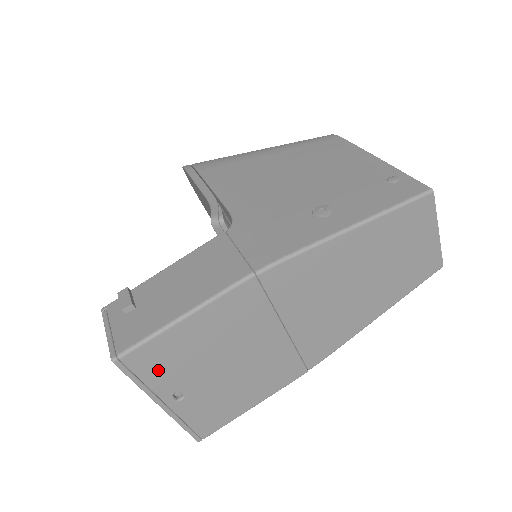
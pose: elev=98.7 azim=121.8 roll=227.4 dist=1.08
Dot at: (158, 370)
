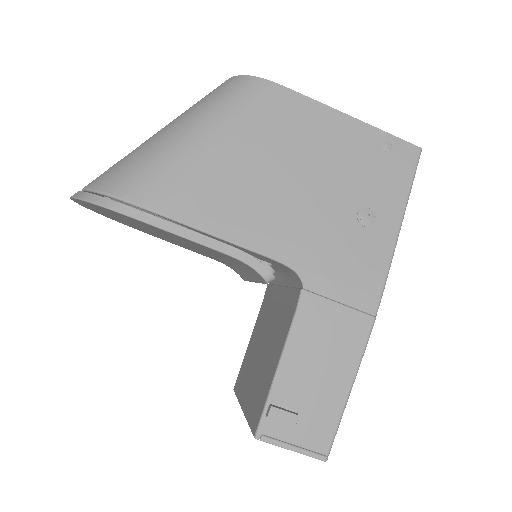
Dot at: occluded
